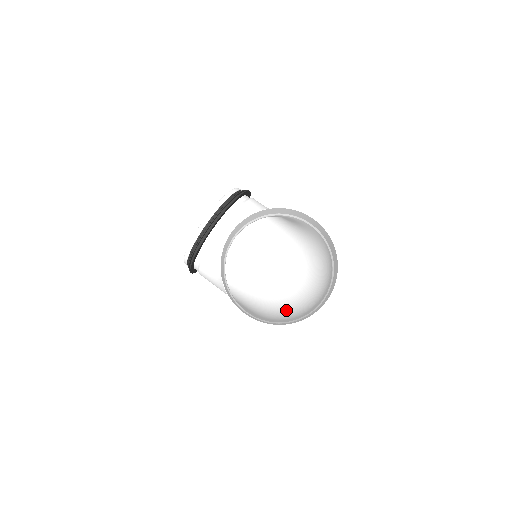
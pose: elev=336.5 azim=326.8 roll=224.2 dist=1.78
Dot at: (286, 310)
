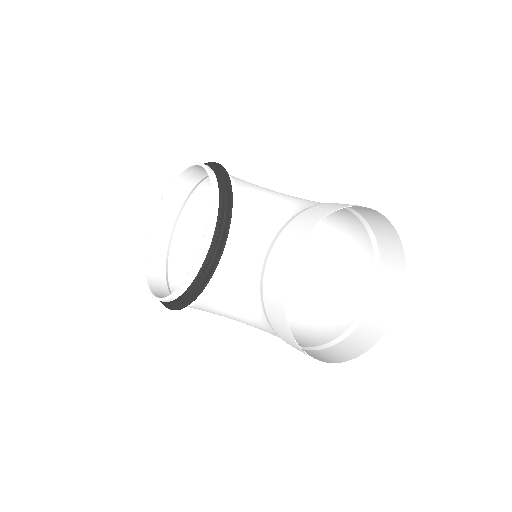
Dot at: (300, 305)
